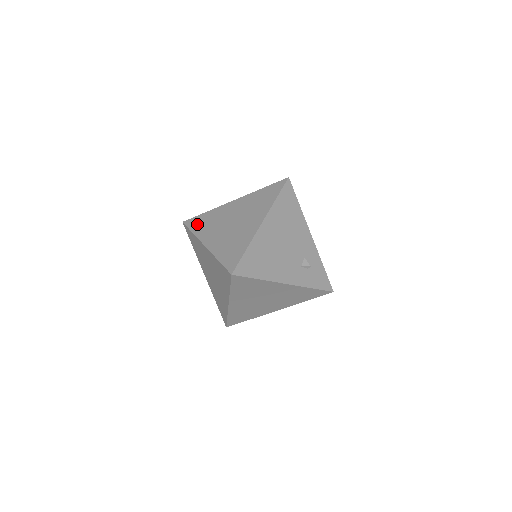
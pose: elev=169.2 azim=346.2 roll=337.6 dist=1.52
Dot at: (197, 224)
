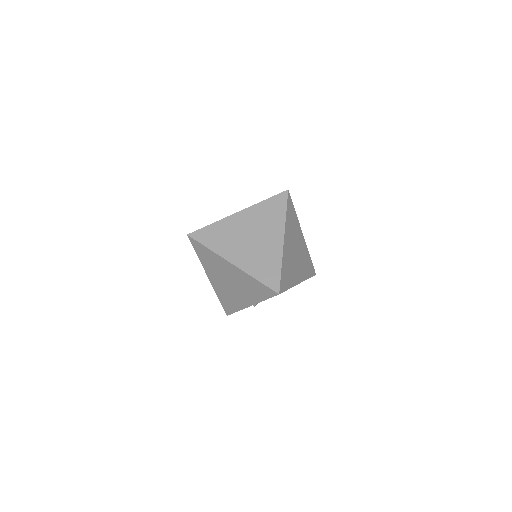
Dot at: occluded
